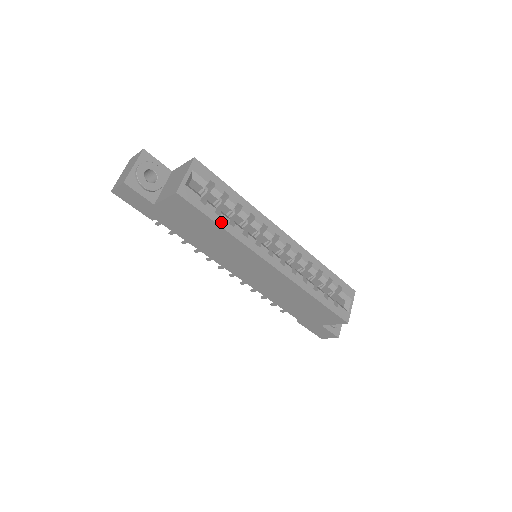
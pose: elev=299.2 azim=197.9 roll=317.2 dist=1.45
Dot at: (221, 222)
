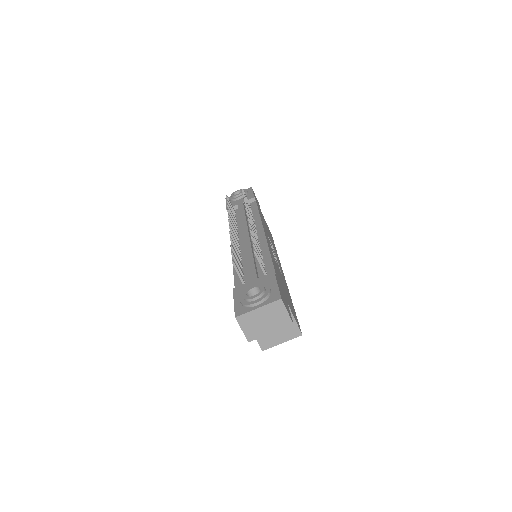
Dot at: occluded
